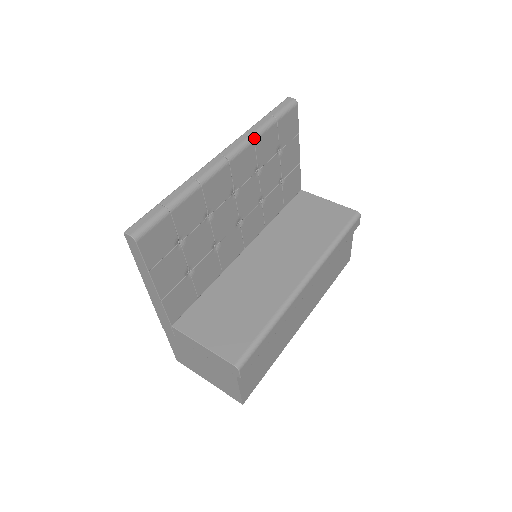
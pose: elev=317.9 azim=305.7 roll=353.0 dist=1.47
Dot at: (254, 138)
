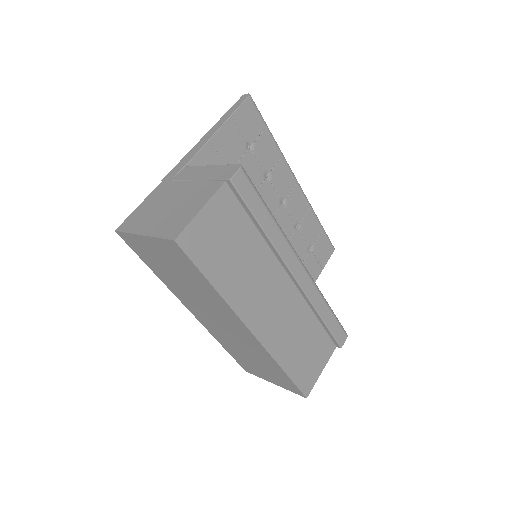
Dot at: (311, 207)
